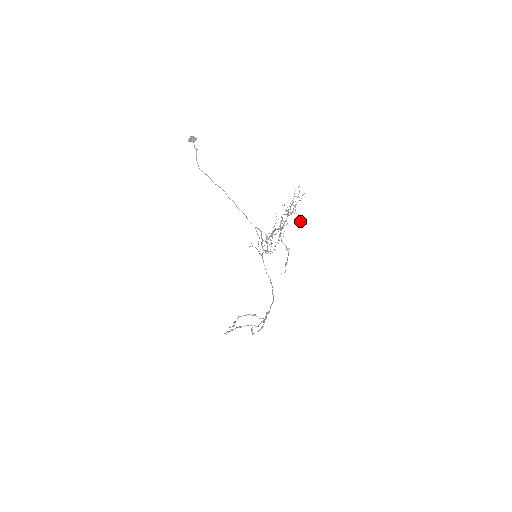
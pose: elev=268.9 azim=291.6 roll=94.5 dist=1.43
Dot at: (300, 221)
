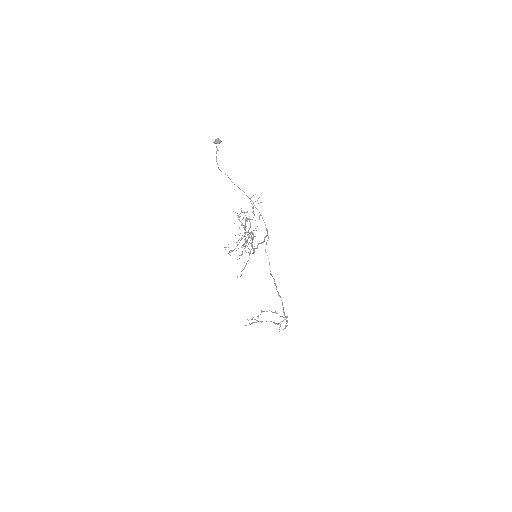
Dot at: occluded
